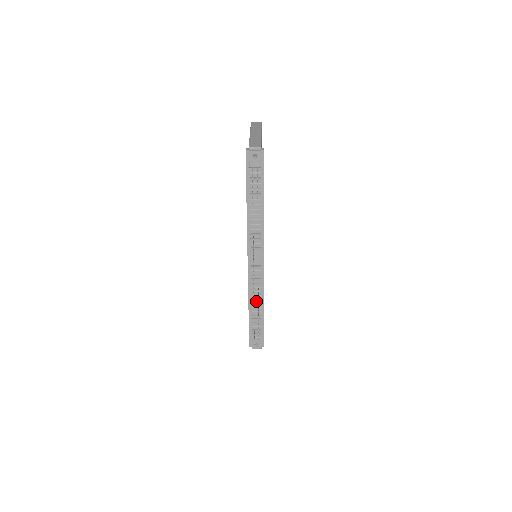
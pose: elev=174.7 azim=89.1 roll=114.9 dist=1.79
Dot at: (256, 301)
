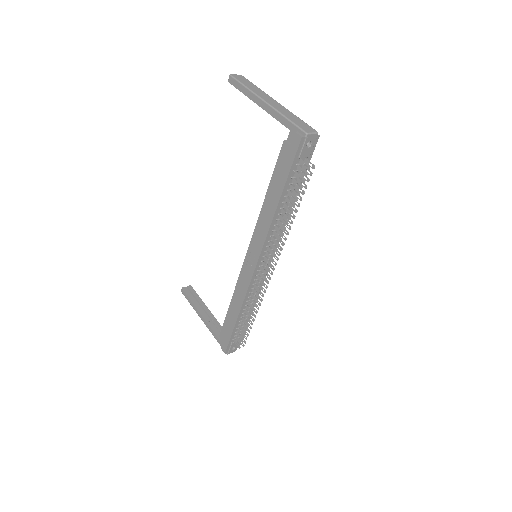
Dot at: (248, 305)
